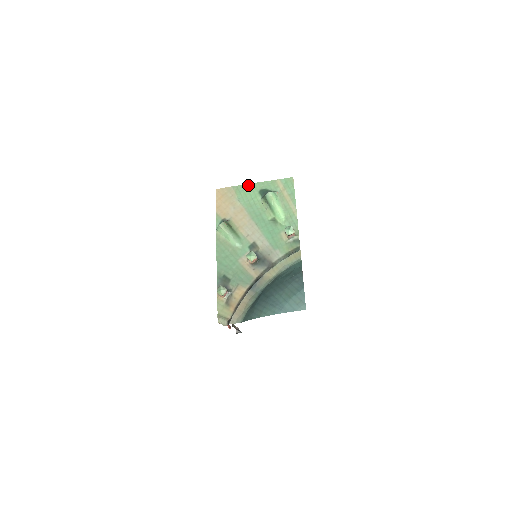
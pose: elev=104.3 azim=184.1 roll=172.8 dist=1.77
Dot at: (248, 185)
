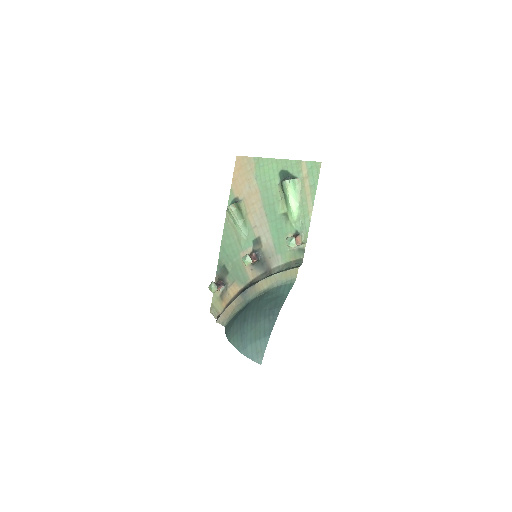
Dot at: (270, 160)
